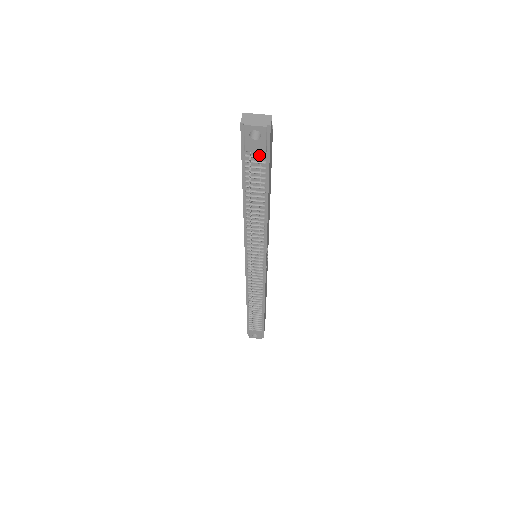
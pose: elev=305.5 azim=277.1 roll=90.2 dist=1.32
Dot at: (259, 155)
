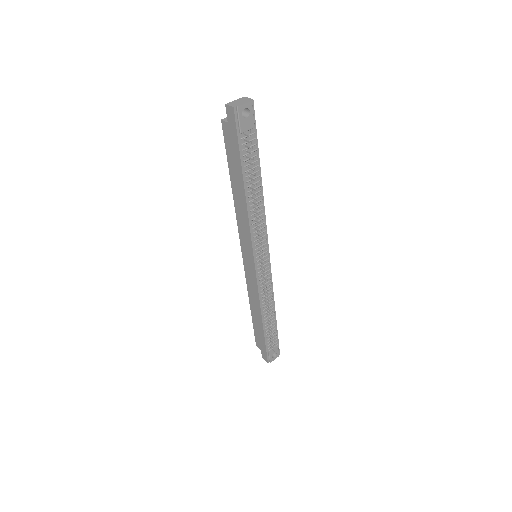
Dot at: (249, 133)
